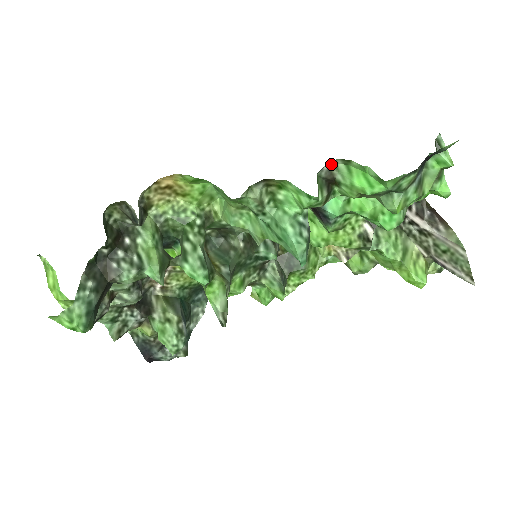
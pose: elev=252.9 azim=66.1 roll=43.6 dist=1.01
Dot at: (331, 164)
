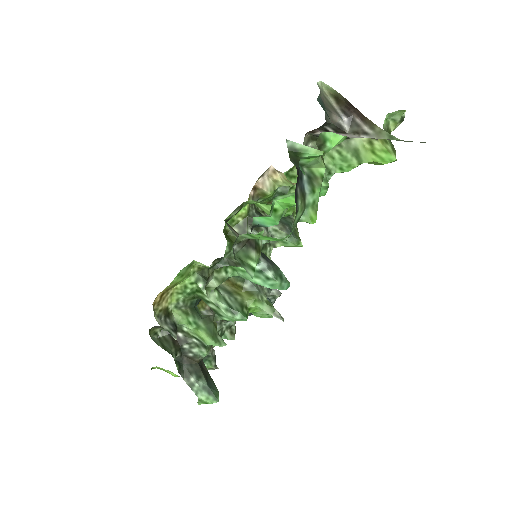
Dot at: (236, 241)
